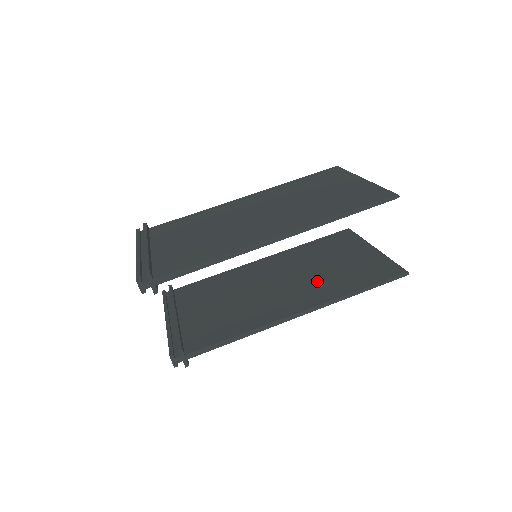
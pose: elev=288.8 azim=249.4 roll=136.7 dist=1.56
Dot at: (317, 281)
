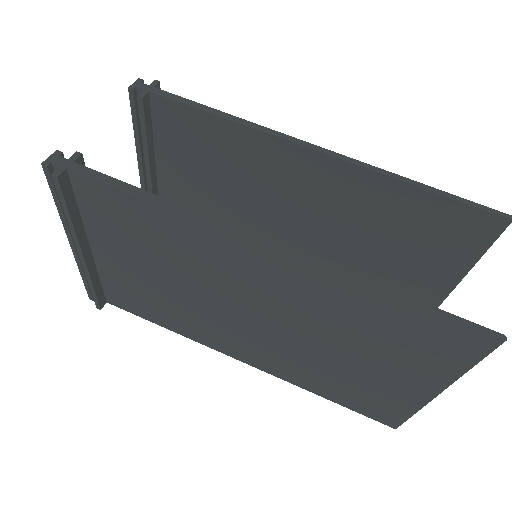
Dot at: occluded
